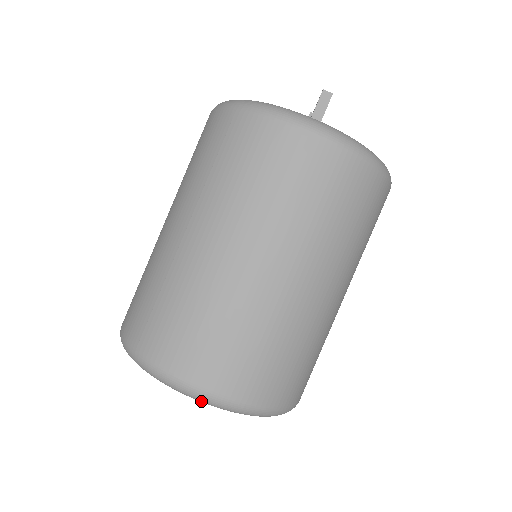
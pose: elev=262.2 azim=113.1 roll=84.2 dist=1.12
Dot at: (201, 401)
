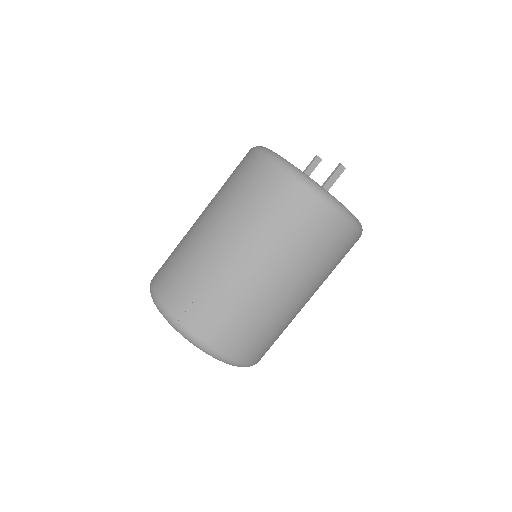
Dot at: (218, 359)
